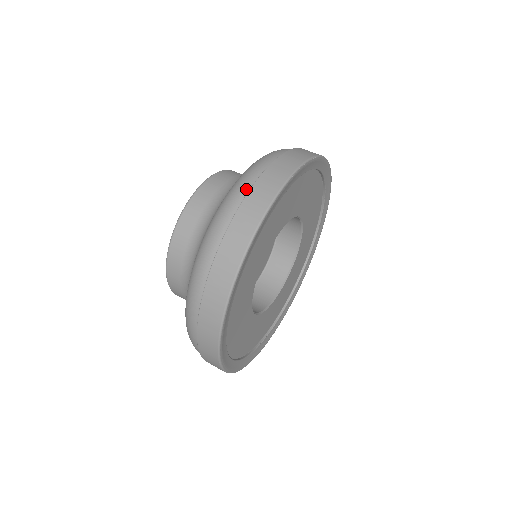
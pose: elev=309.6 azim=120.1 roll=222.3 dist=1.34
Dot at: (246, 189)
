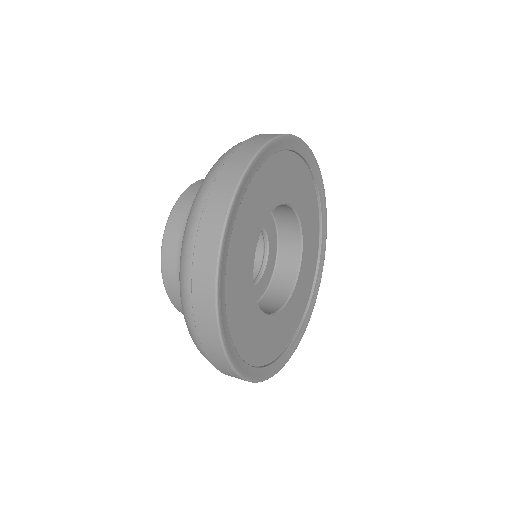
Dot at: occluded
